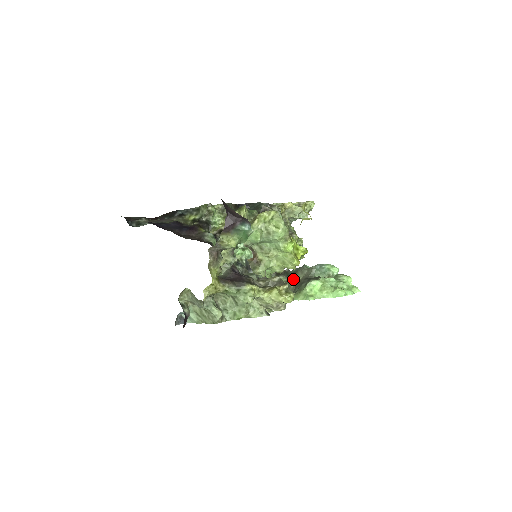
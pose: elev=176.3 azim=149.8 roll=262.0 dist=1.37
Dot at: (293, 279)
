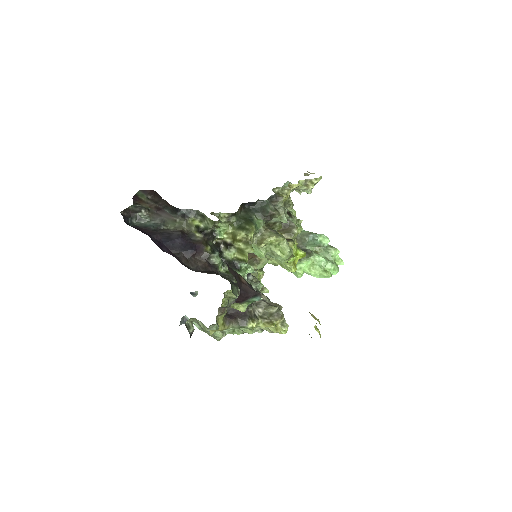
Dot at: occluded
